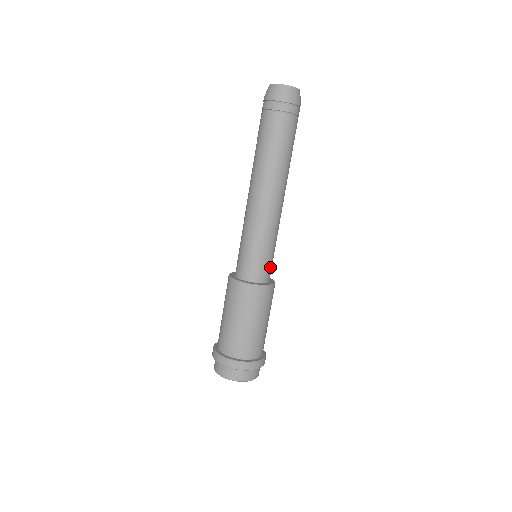
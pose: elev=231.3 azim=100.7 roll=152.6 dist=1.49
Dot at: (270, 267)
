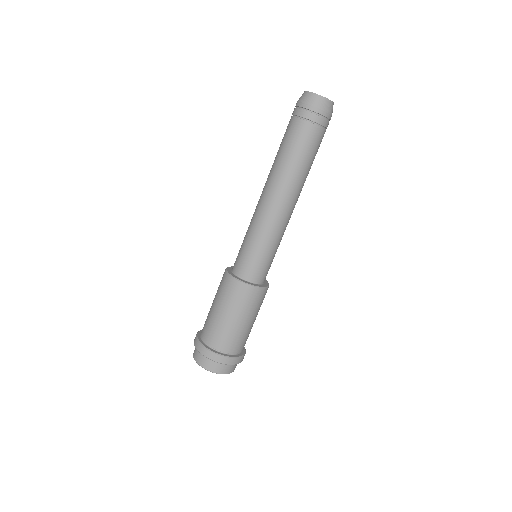
Dot at: occluded
